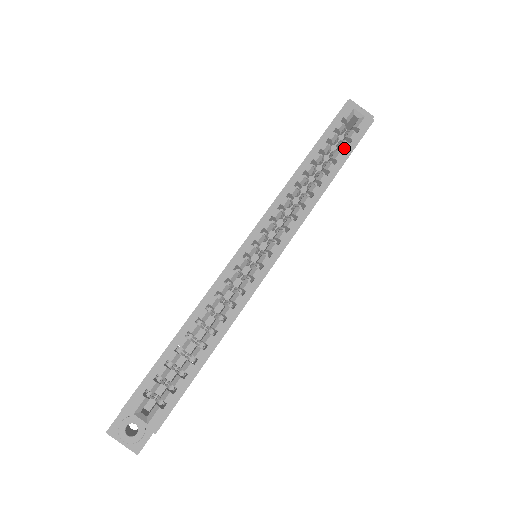
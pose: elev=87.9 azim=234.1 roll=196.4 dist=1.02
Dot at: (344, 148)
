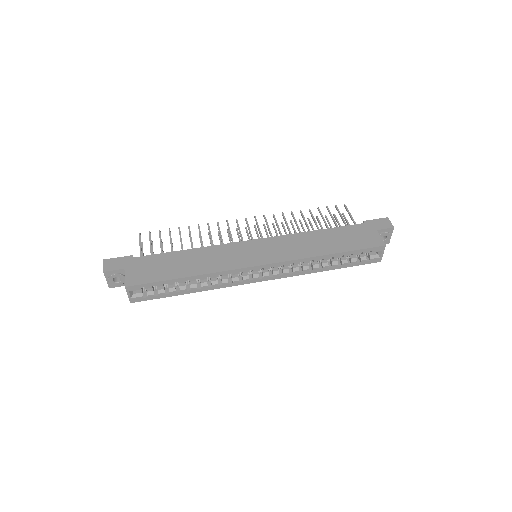
Dot at: (352, 263)
